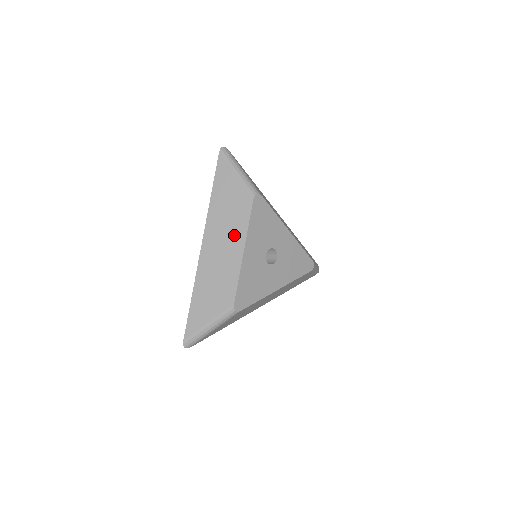
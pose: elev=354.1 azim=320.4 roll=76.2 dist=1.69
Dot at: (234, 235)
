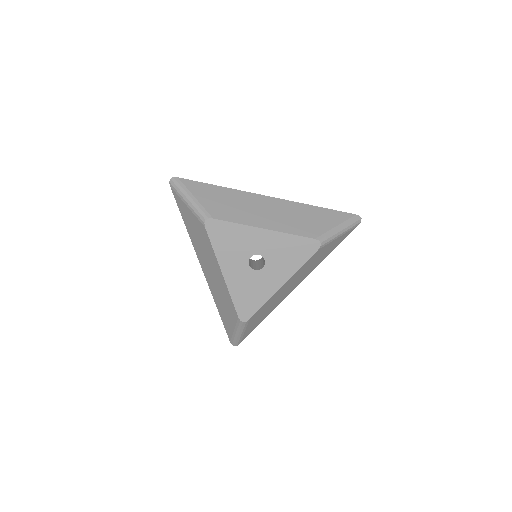
Dot at: (211, 260)
